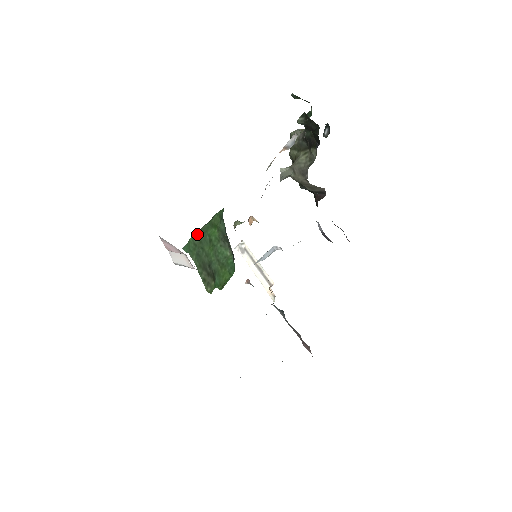
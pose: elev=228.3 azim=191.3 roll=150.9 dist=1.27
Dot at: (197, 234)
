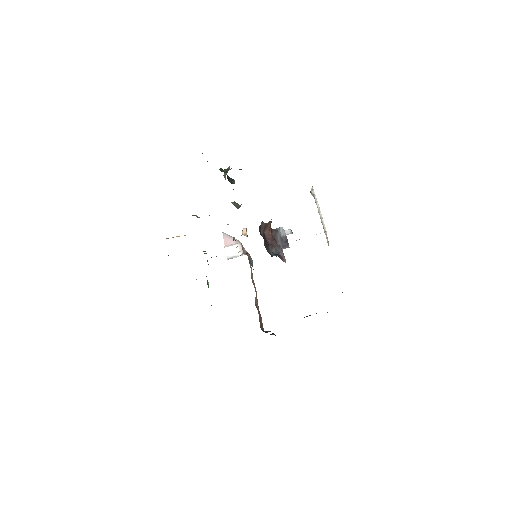
Dot at: occluded
